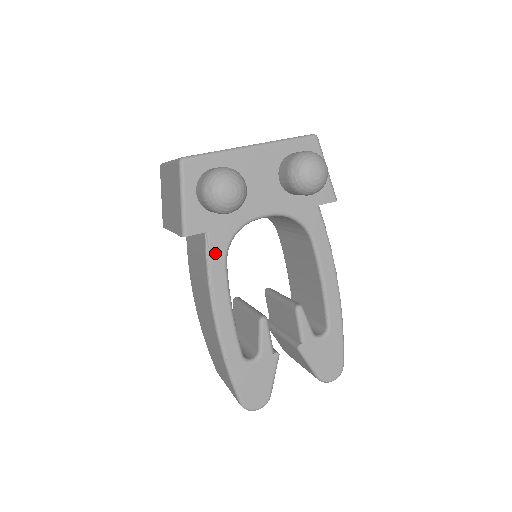
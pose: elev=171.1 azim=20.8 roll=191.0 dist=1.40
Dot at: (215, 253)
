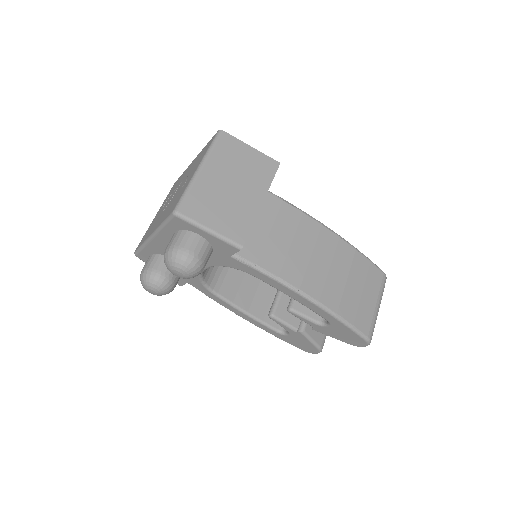
Dot at: (203, 291)
